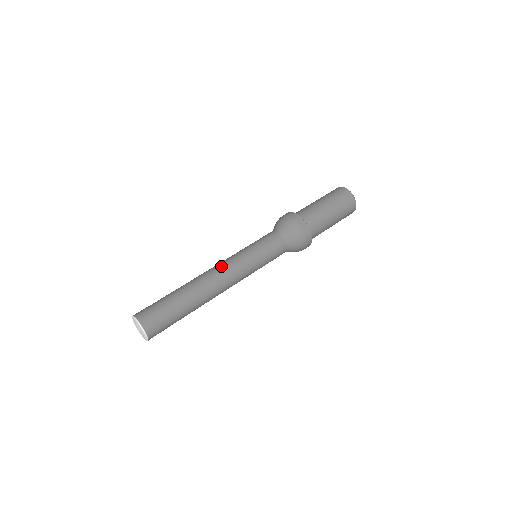
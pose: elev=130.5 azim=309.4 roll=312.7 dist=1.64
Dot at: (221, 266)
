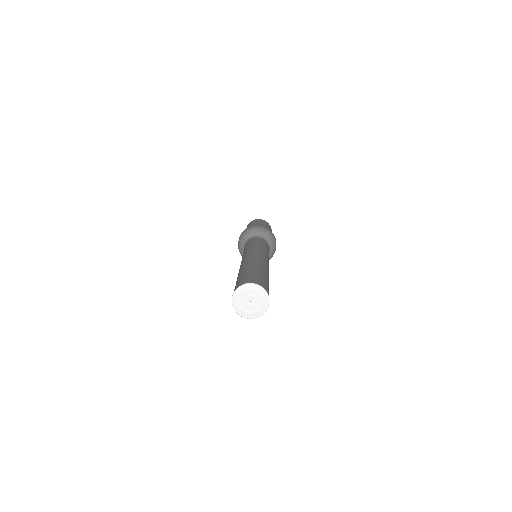
Dot at: (251, 253)
